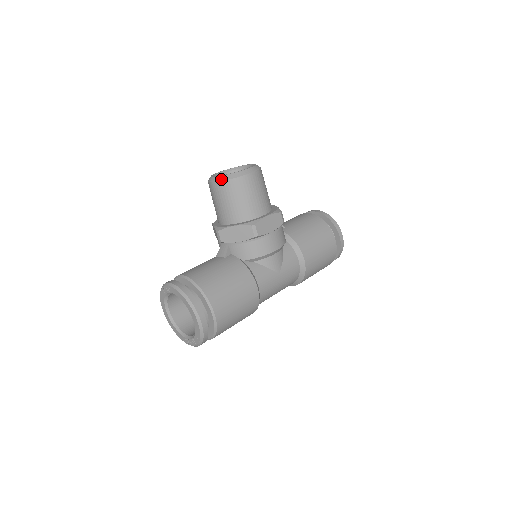
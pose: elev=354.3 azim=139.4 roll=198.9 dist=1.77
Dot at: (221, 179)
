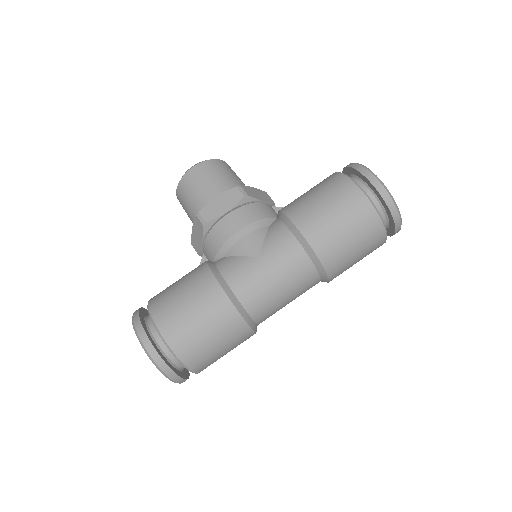
Dot at: occluded
